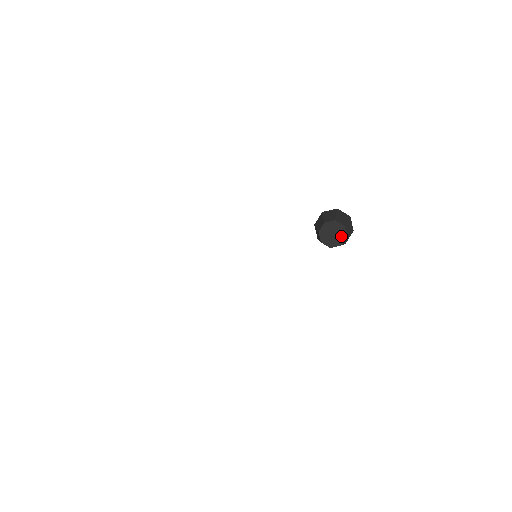
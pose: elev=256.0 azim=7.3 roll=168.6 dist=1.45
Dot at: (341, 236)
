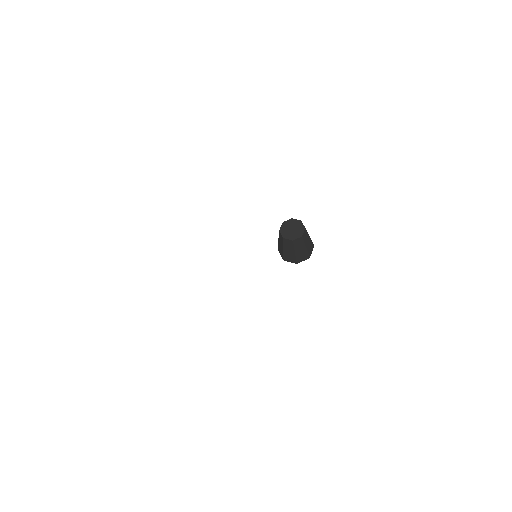
Dot at: (298, 224)
